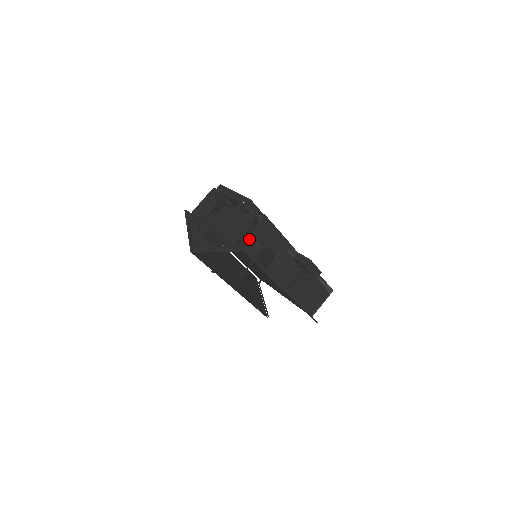
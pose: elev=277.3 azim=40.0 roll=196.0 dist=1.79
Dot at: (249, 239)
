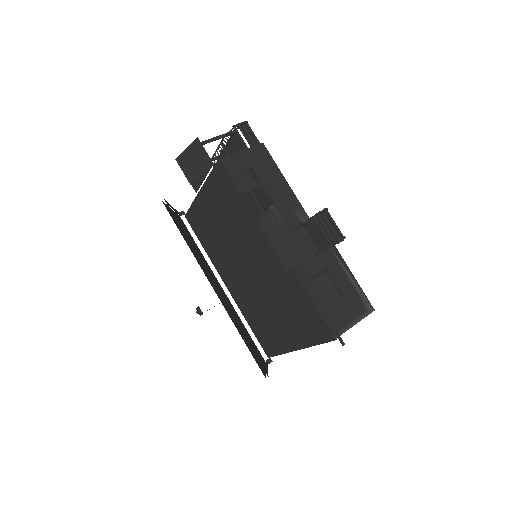
Dot at: (237, 161)
